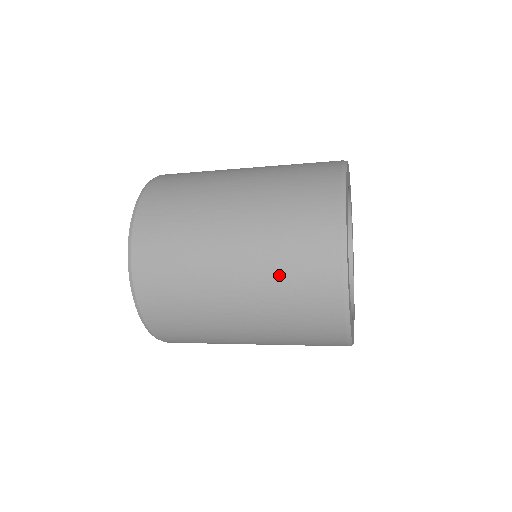
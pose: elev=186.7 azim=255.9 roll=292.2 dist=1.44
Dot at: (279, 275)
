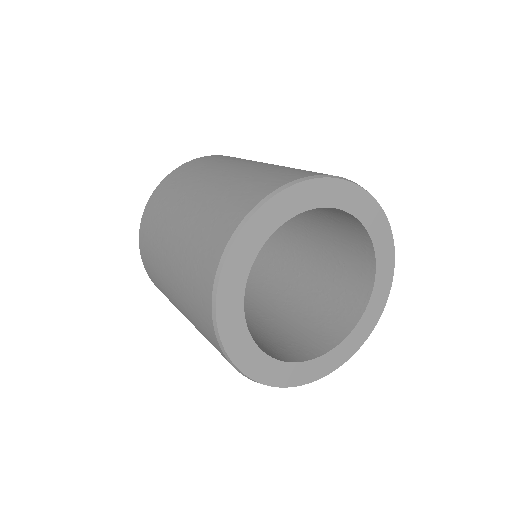
Dot at: occluded
